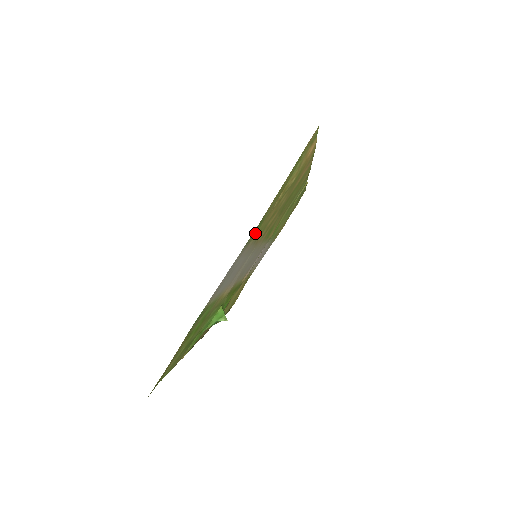
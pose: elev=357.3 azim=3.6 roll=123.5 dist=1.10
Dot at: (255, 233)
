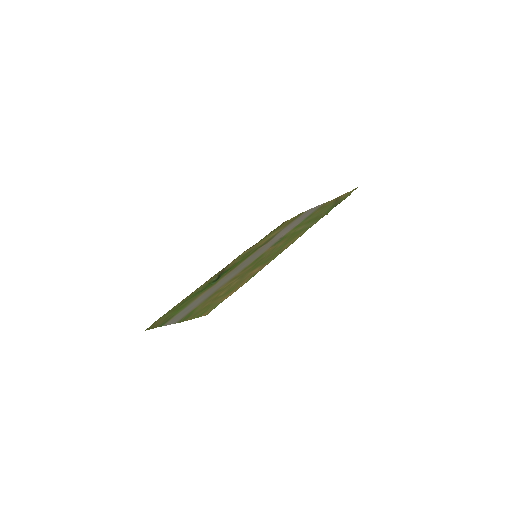
Dot at: (192, 312)
